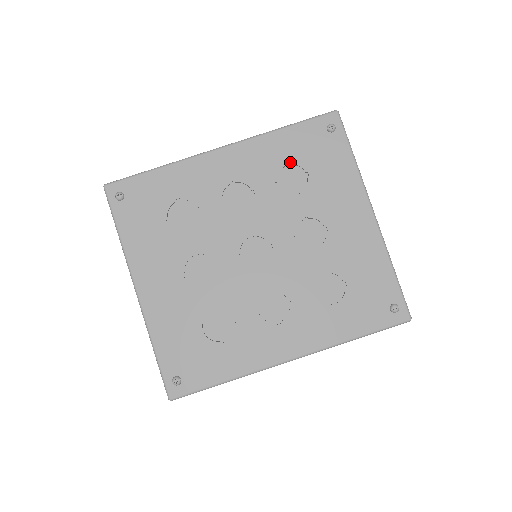
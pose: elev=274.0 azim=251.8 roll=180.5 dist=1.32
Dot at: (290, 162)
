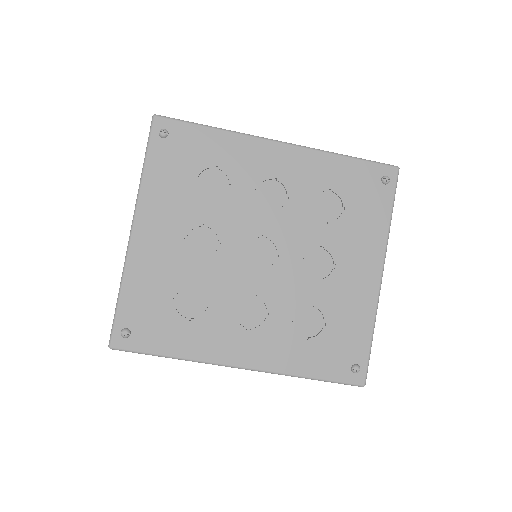
Dot at: (334, 190)
